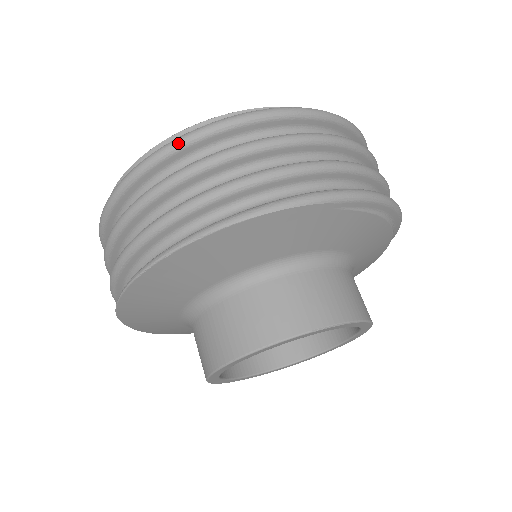
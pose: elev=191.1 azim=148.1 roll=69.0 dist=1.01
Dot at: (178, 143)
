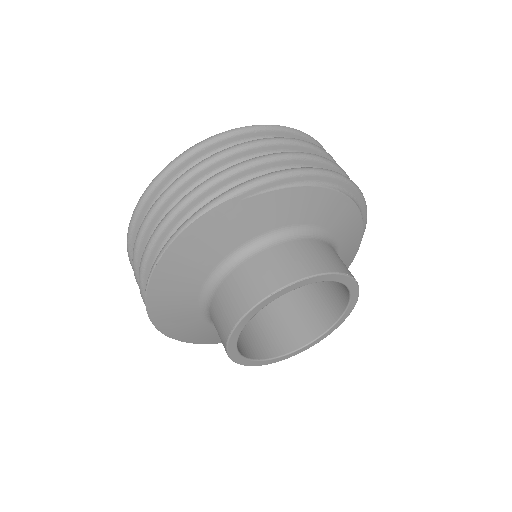
Dot at: (139, 204)
